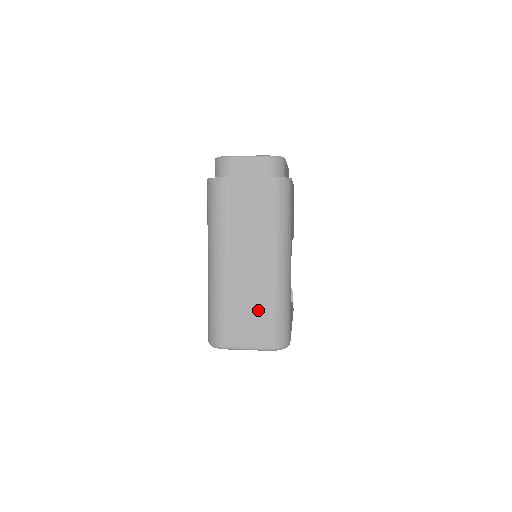
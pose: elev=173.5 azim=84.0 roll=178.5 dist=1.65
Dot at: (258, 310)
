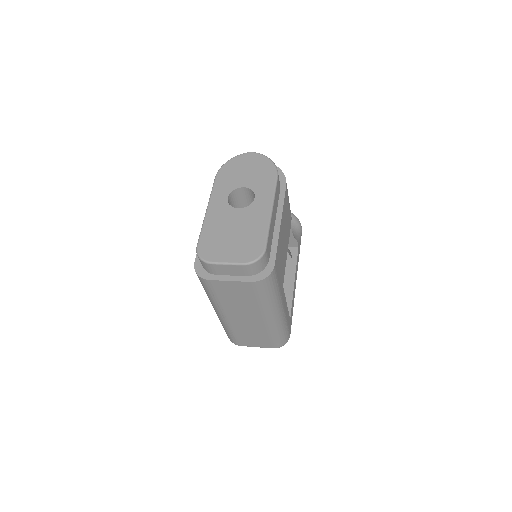
Dot at: (260, 336)
